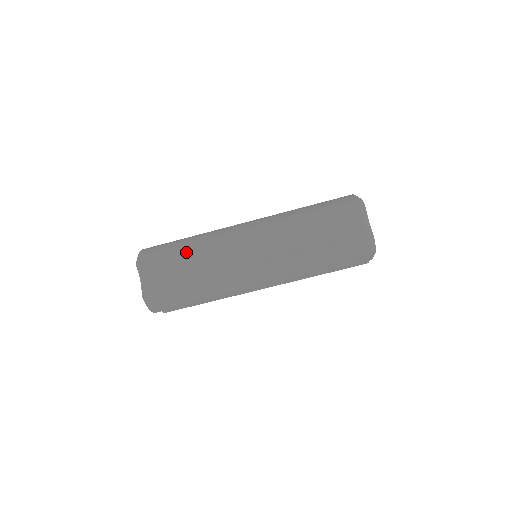
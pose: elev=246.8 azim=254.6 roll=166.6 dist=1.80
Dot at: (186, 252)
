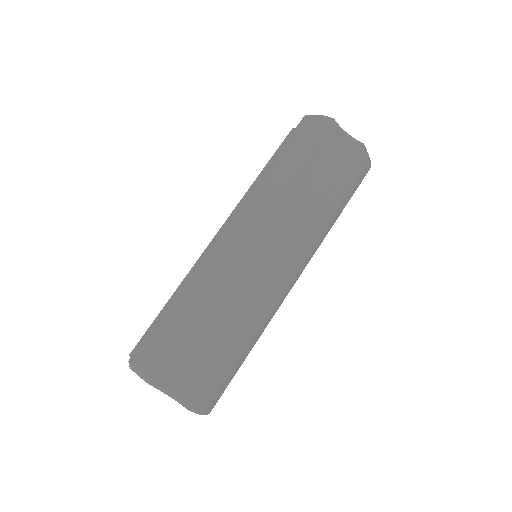
Dot at: (198, 315)
